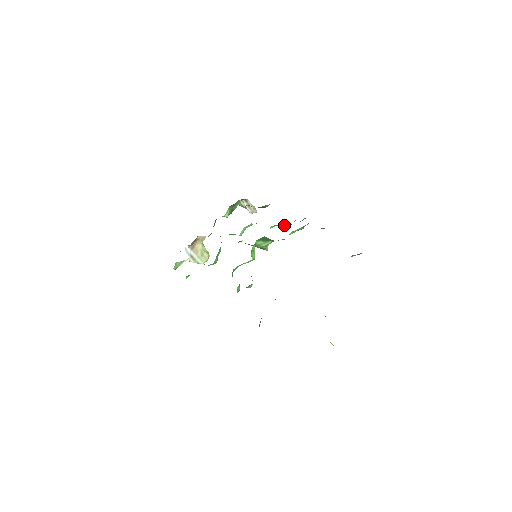
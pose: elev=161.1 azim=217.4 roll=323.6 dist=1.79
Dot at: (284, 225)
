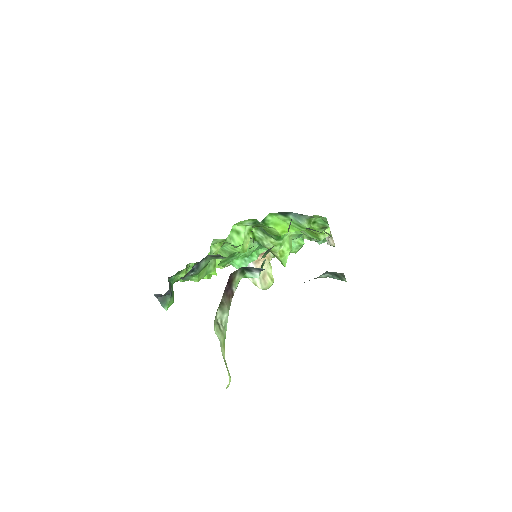
Dot at: (307, 231)
